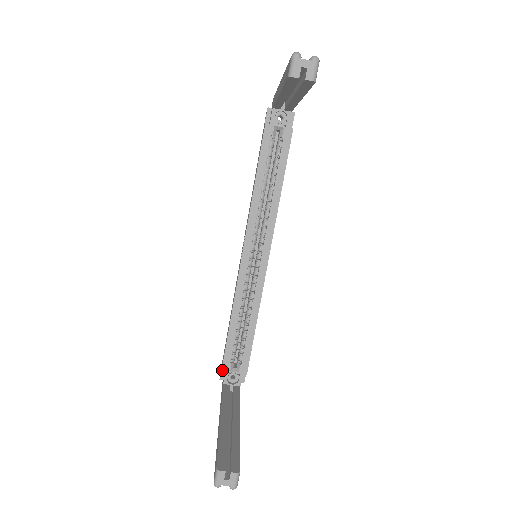
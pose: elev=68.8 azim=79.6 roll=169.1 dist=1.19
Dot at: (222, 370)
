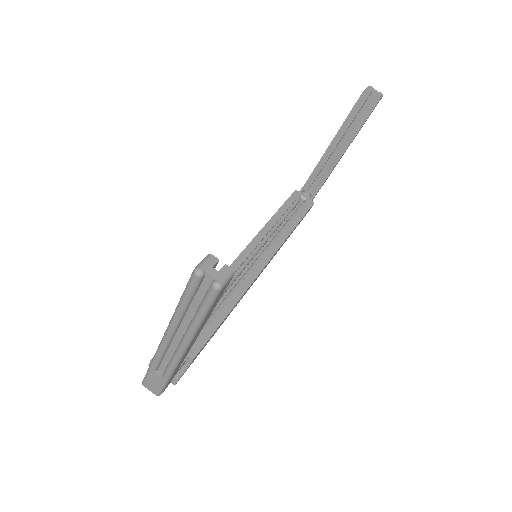
Dot at: occluded
